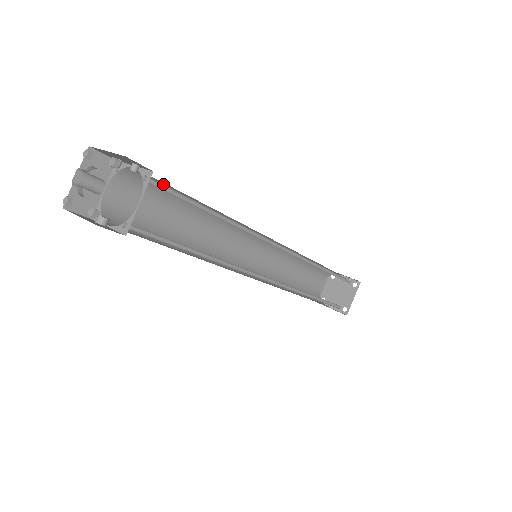
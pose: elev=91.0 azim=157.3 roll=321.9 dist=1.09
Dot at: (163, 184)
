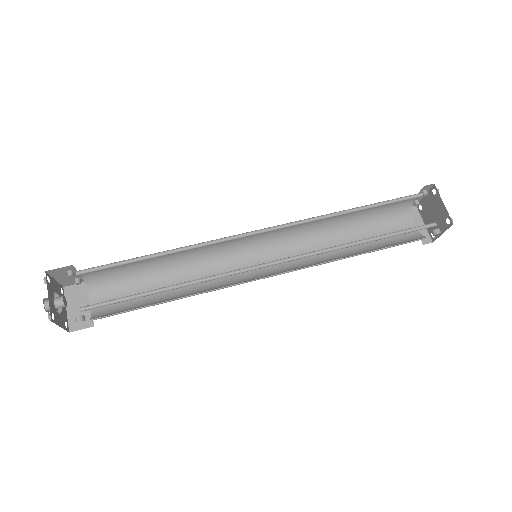
Dot at: (117, 269)
